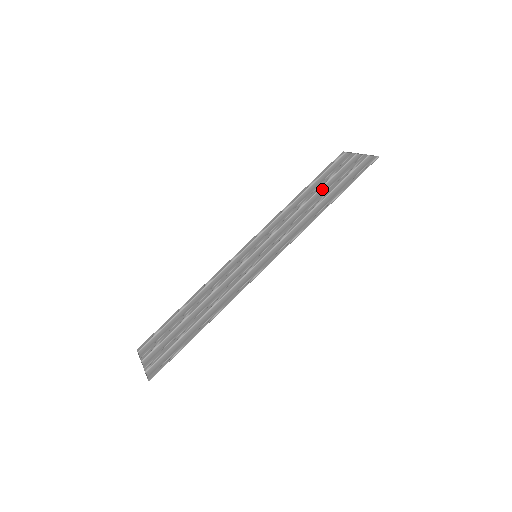
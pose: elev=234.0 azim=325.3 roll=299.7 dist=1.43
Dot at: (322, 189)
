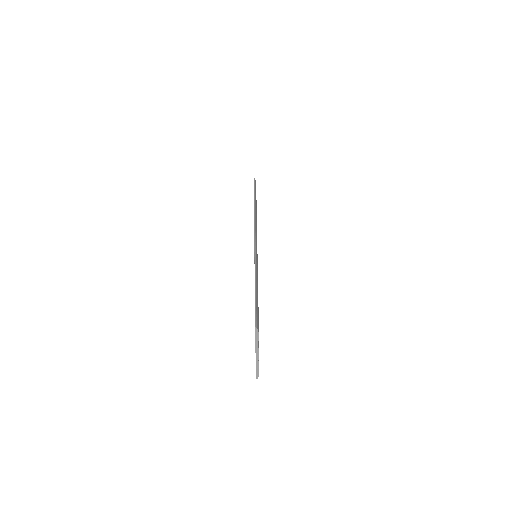
Dot at: occluded
